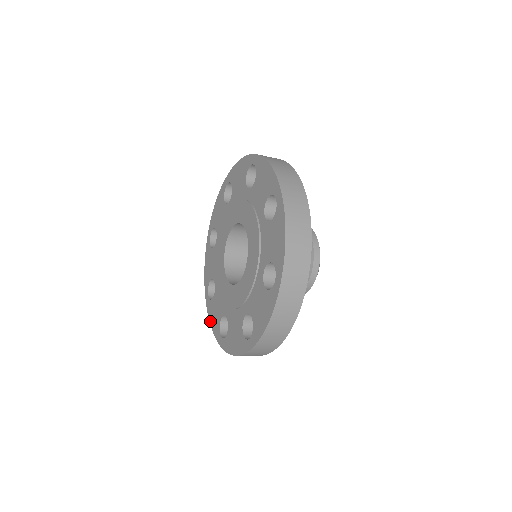
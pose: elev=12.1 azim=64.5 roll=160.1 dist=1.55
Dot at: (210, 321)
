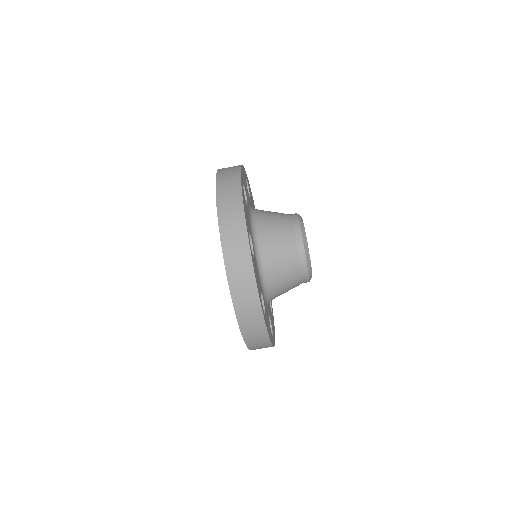
Dot at: (230, 292)
